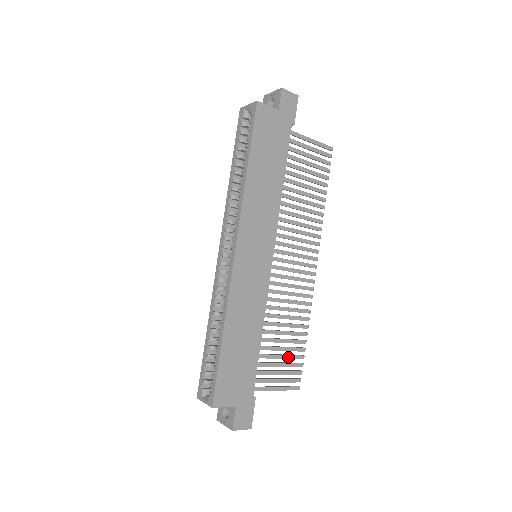
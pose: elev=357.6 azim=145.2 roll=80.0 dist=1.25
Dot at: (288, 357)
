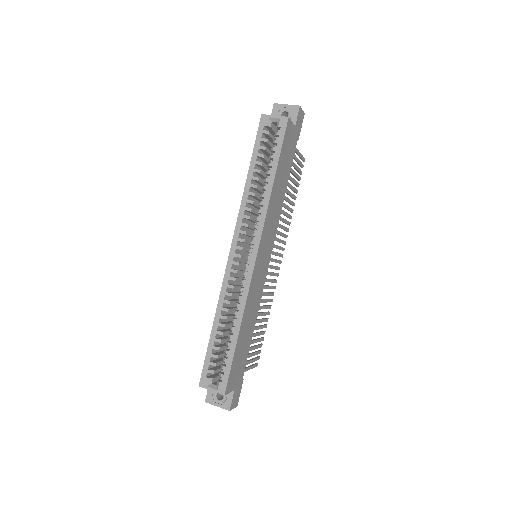
Dot at: (258, 341)
